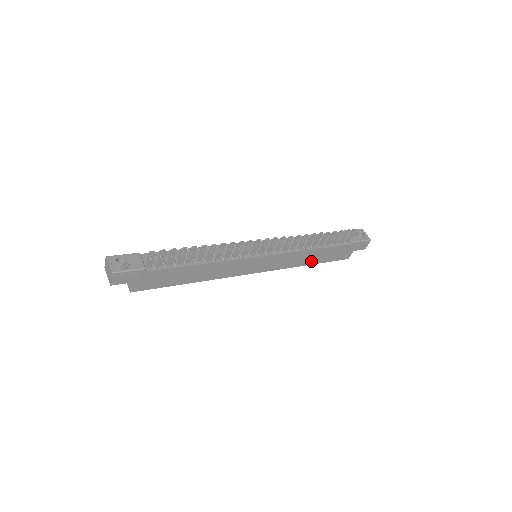
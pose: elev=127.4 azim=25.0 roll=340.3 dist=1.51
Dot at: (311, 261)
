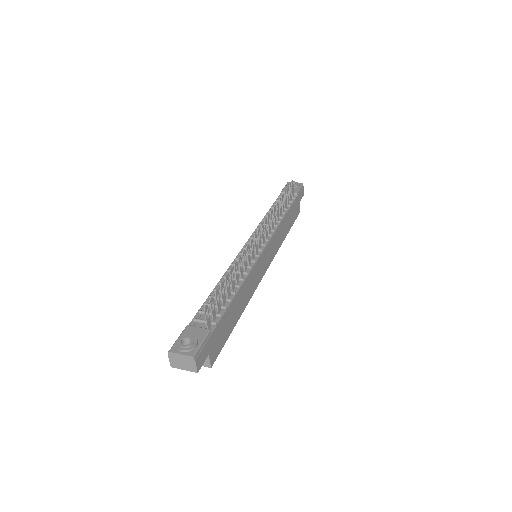
Dot at: (286, 231)
